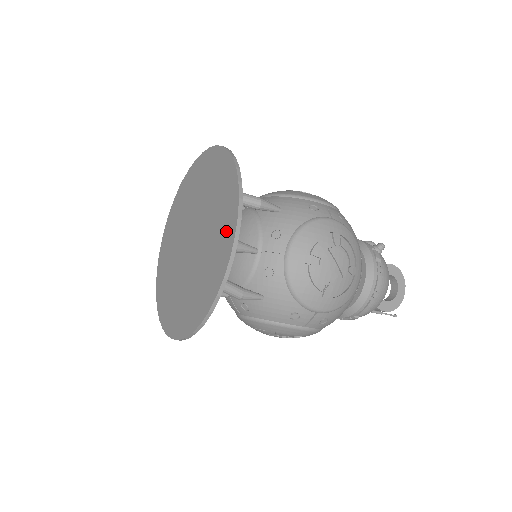
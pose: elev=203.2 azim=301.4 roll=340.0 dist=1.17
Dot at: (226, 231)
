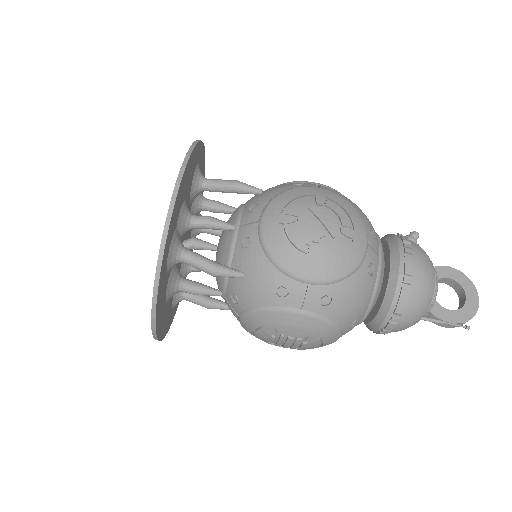
Dot at: occluded
